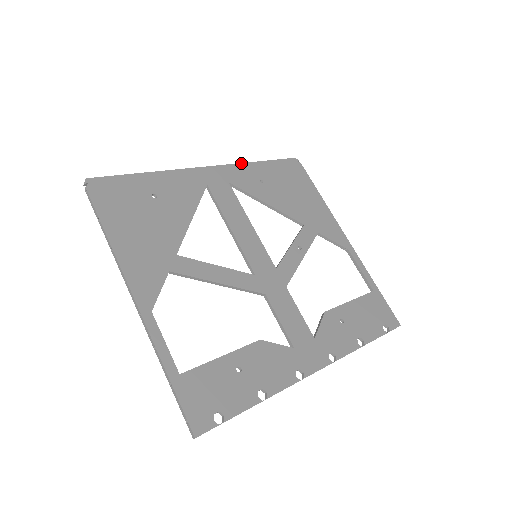
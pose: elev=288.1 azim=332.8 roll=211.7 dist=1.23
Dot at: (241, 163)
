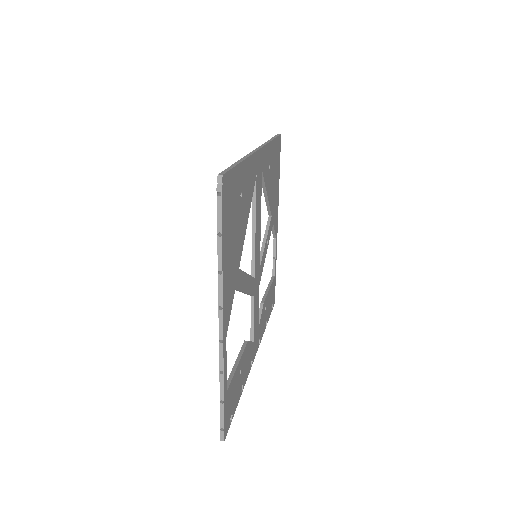
Dot at: (268, 143)
